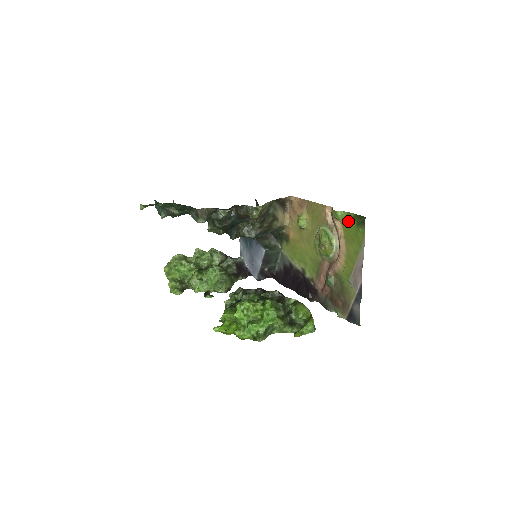
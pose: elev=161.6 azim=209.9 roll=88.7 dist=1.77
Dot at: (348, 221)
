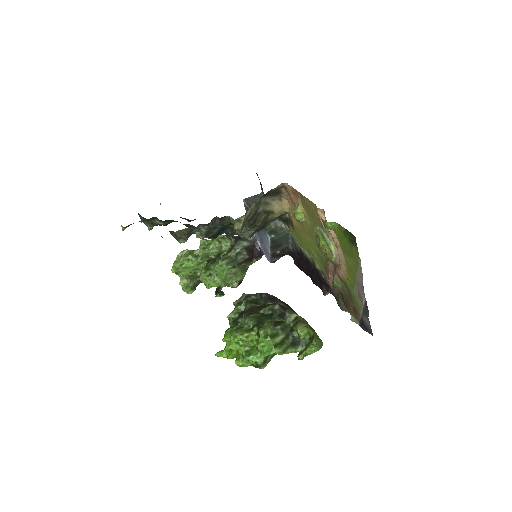
Dot at: (340, 233)
